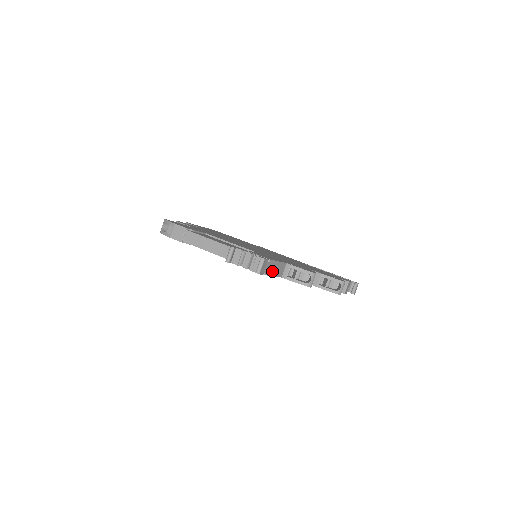
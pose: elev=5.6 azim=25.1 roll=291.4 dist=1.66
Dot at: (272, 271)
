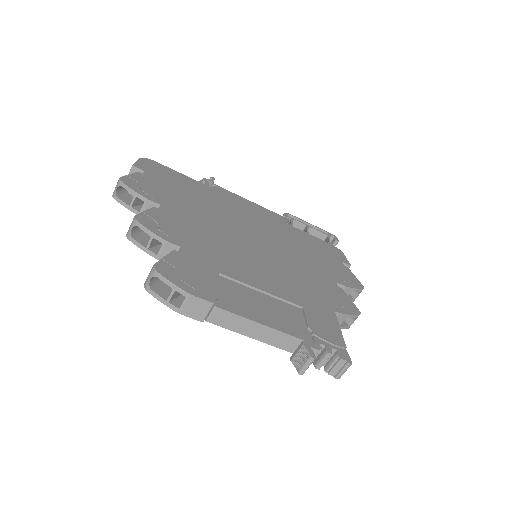
Dot at: occluded
